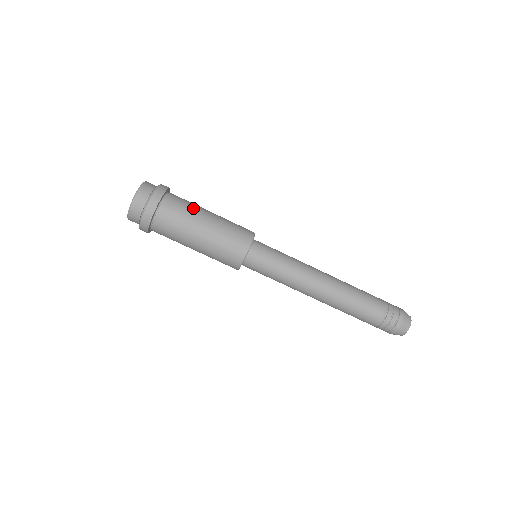
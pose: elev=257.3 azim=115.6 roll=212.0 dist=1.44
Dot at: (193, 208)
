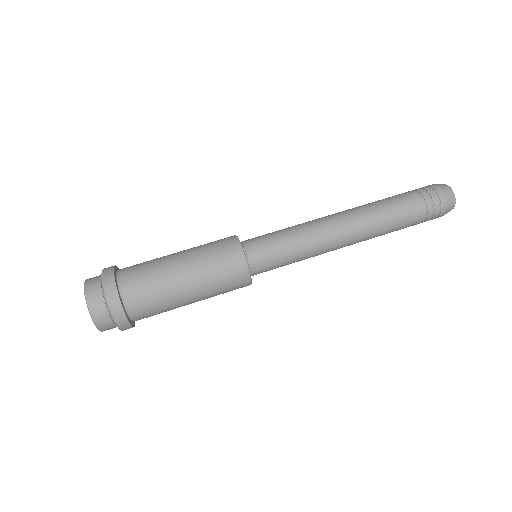
Dot at: occluded
